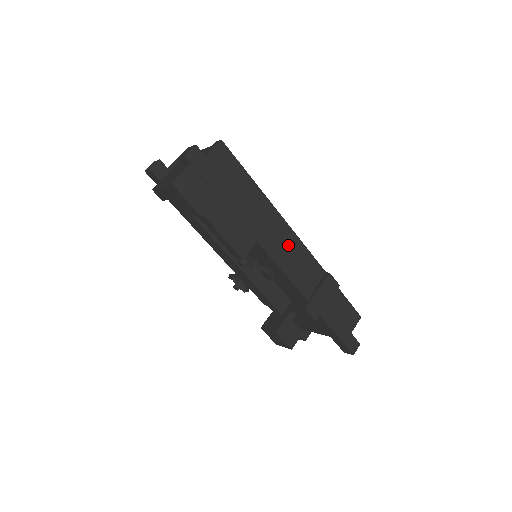
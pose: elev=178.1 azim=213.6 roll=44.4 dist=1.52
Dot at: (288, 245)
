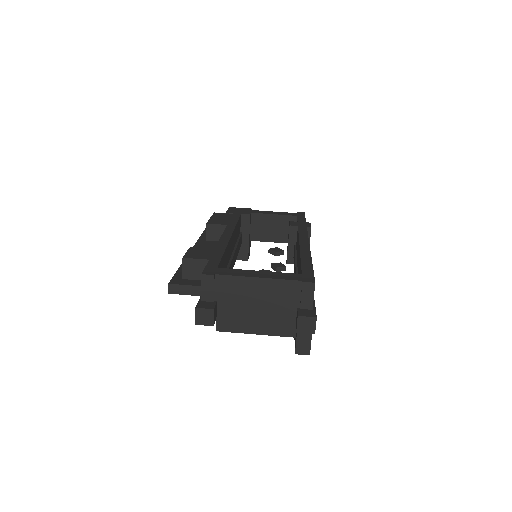
Dot at: occluded
